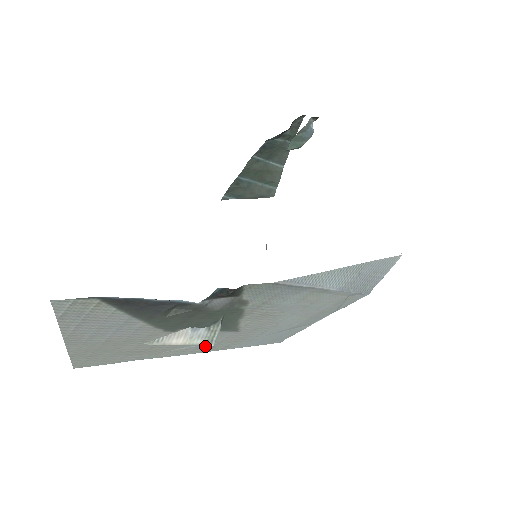
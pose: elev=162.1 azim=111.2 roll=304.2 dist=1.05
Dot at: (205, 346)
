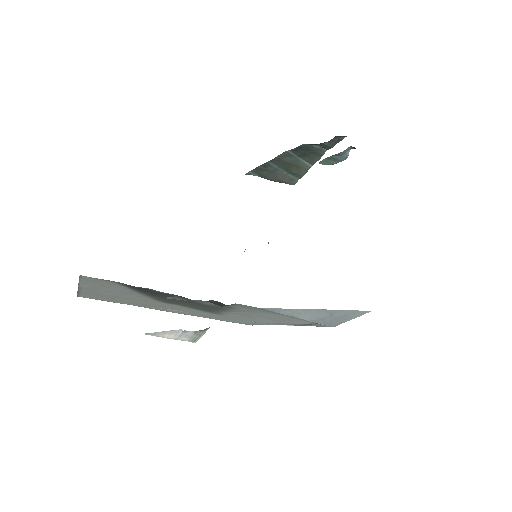
Dot at: (189, 313)
